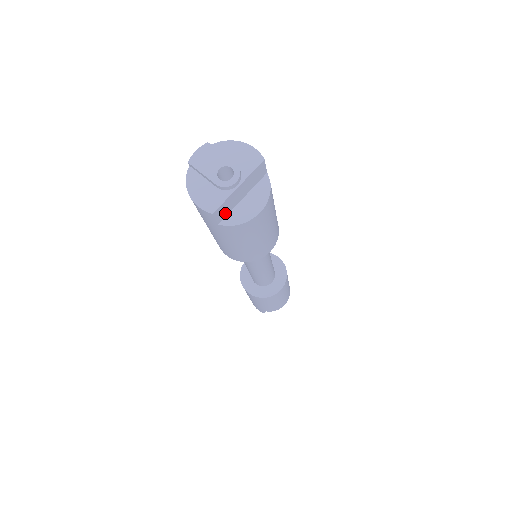
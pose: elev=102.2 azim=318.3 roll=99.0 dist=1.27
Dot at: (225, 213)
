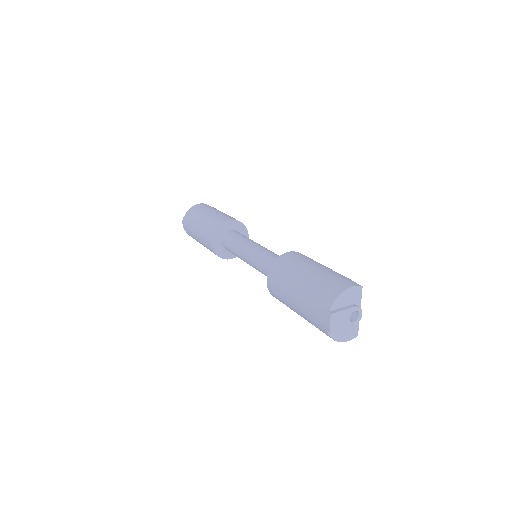
Dot at: occluded
